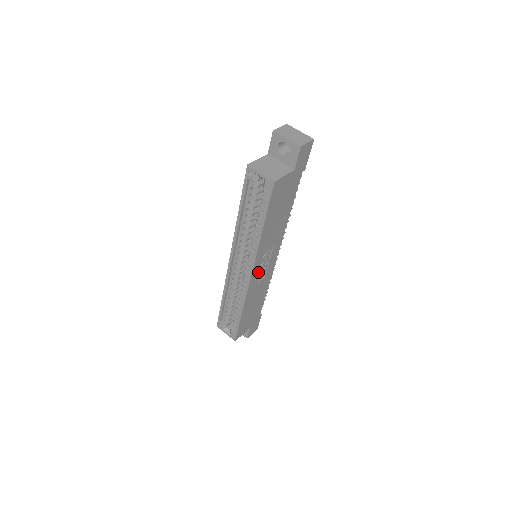
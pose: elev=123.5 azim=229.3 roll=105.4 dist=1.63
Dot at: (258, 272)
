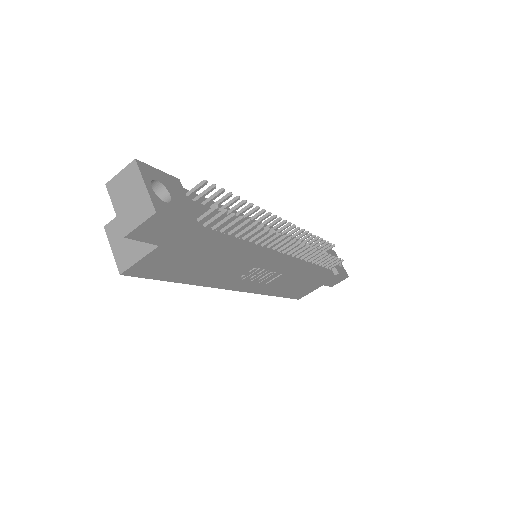
Dot at: (252, 282)
